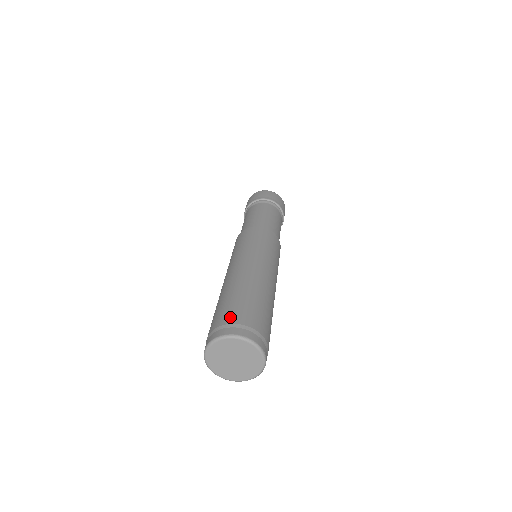
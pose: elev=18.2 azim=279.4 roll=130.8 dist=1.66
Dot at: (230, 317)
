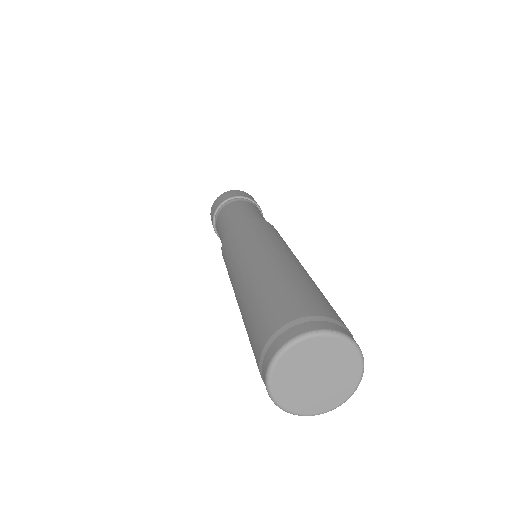
Dot at: (259, 341)
